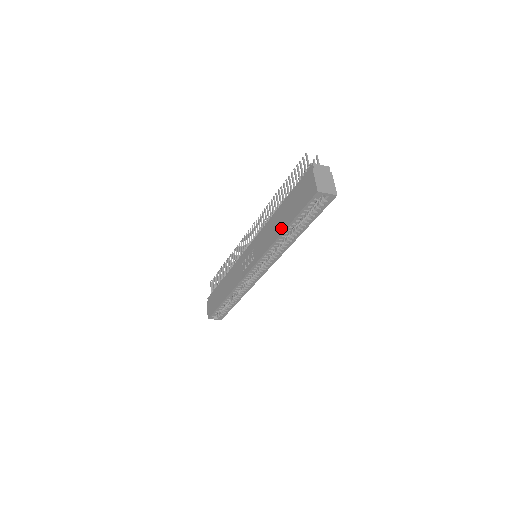
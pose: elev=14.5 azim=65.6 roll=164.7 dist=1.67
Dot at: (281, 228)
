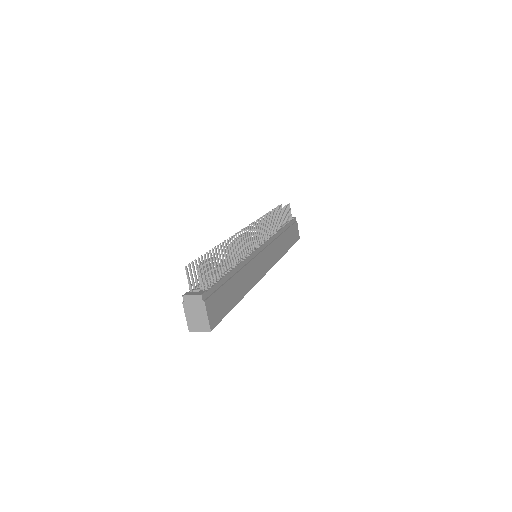
Dot at: occluded
